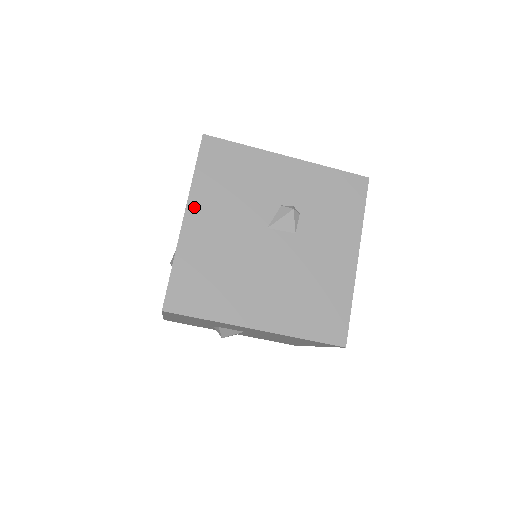
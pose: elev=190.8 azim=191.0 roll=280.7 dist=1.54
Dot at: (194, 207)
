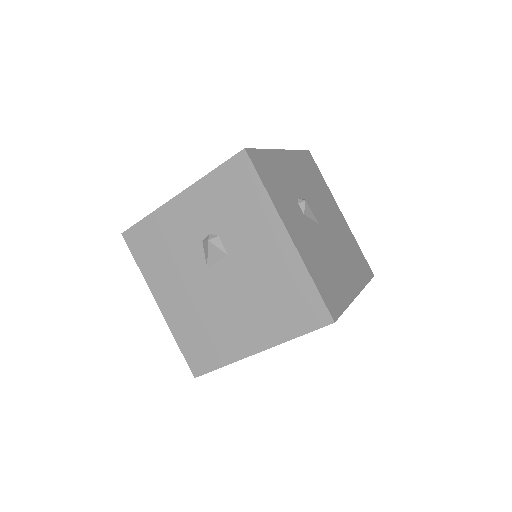
Dot at: (157, 292)
